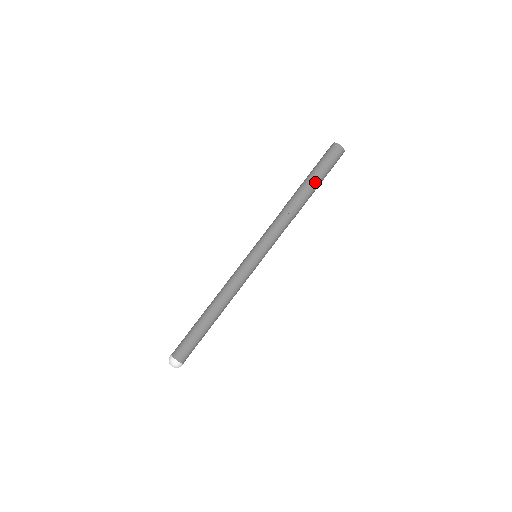
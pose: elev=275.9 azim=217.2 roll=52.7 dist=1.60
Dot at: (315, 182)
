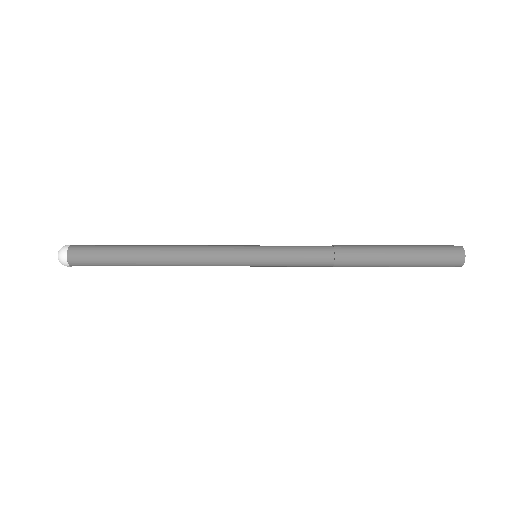
Dot at: occluded
